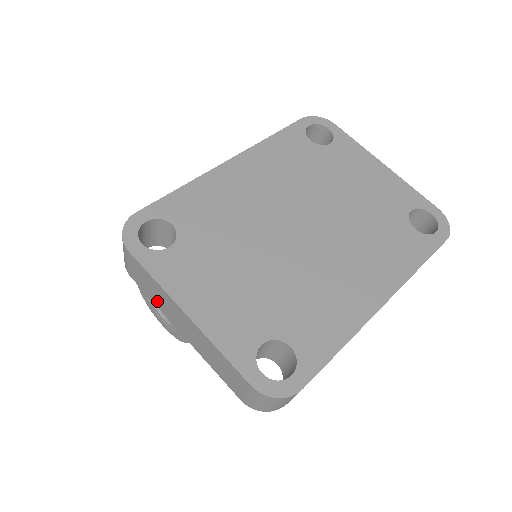
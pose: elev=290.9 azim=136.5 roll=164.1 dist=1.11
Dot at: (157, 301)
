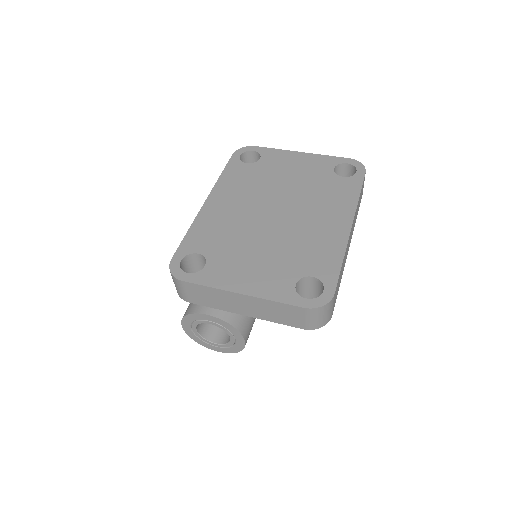
Dot at: (216, 304)
